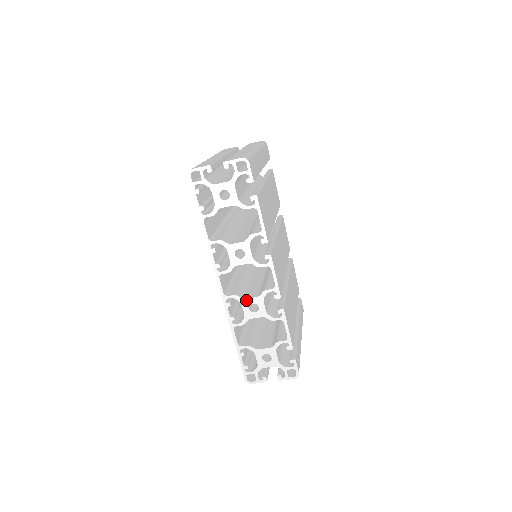
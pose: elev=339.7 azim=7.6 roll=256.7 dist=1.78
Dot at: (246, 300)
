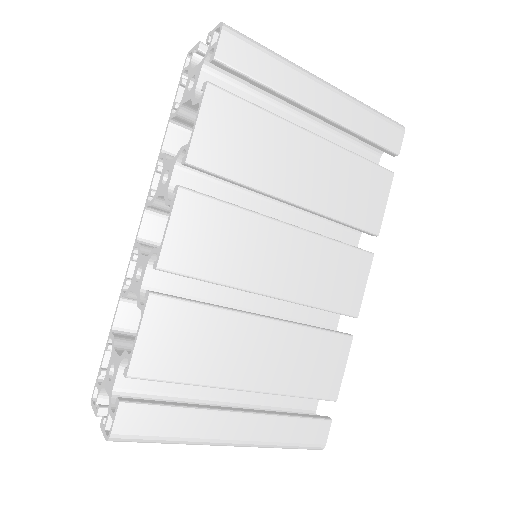
Dot at: (141, 257)
